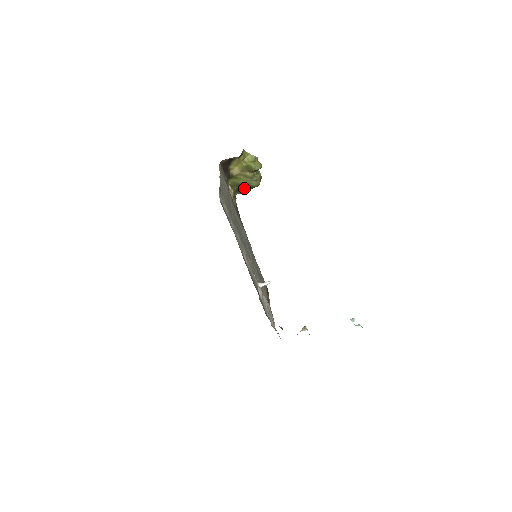
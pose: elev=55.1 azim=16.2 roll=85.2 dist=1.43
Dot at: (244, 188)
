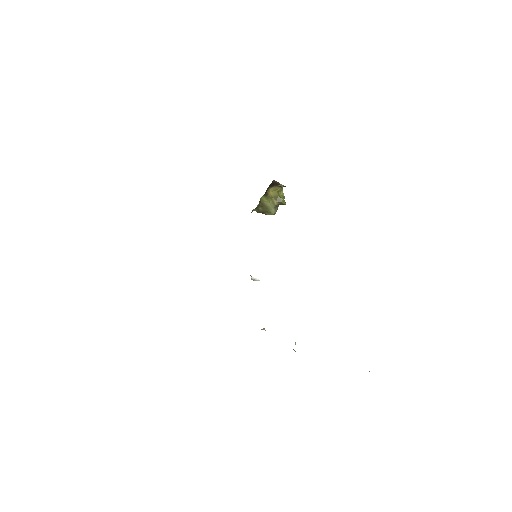
Dot at: (264, 209)
